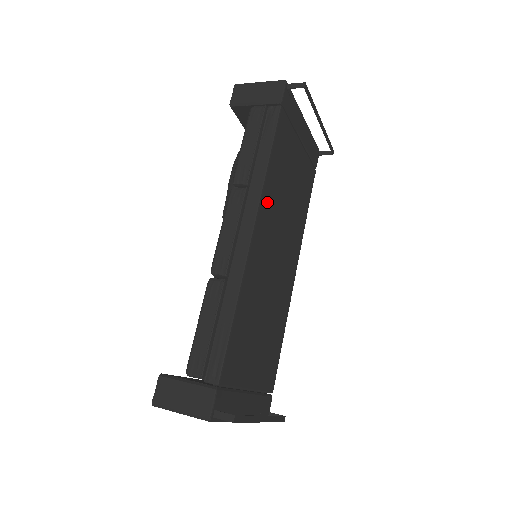
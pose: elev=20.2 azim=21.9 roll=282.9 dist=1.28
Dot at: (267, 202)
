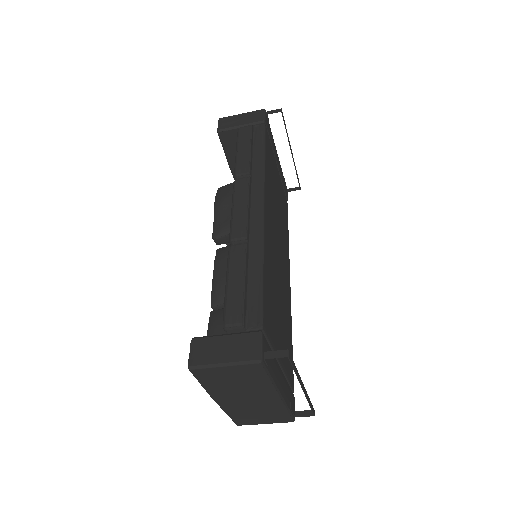
Dot at: (268, 191)
